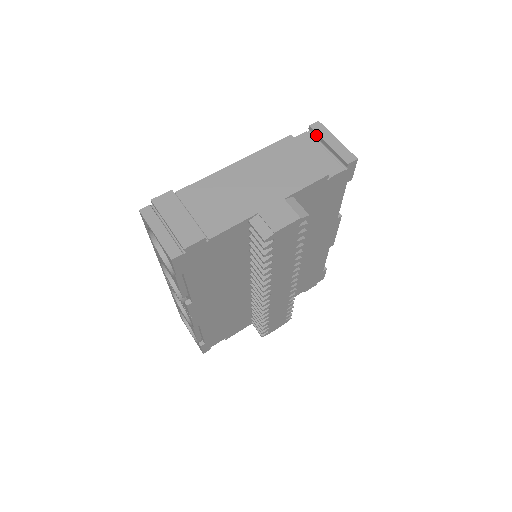
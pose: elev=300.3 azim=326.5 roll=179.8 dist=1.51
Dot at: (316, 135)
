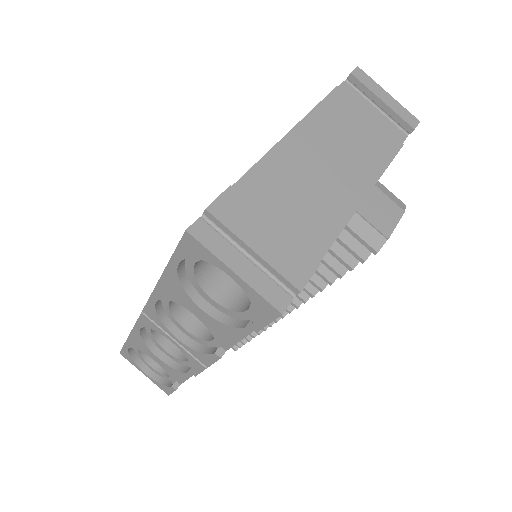
Dot at: (362, 87)
